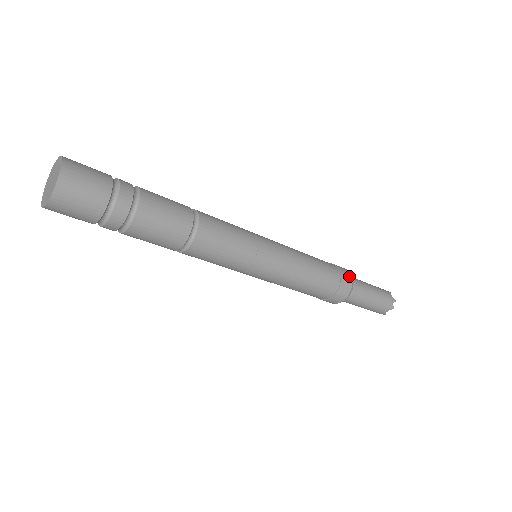
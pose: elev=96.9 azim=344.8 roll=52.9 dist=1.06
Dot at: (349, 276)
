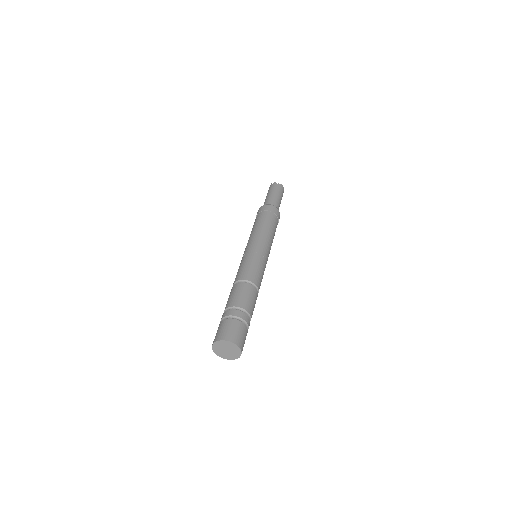
Dot at: (273, 207)
